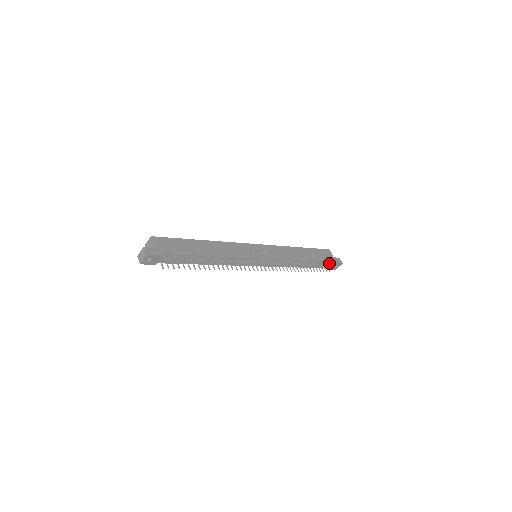
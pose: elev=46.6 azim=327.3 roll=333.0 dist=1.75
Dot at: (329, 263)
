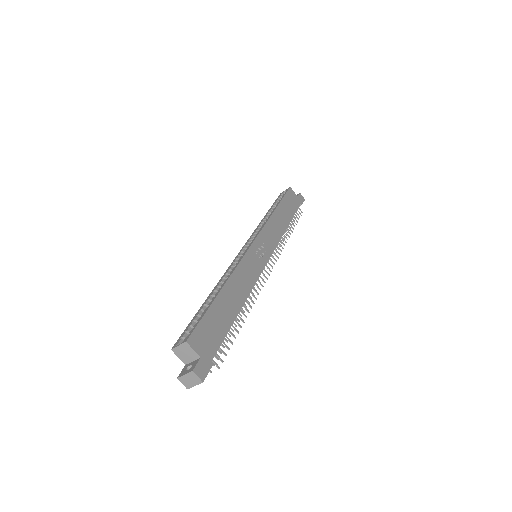
Dot at: occluded
